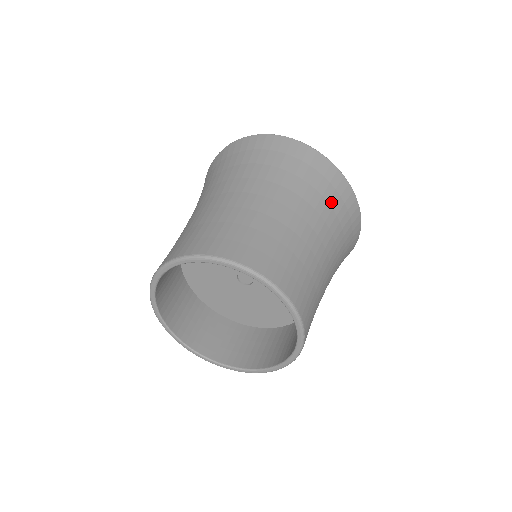
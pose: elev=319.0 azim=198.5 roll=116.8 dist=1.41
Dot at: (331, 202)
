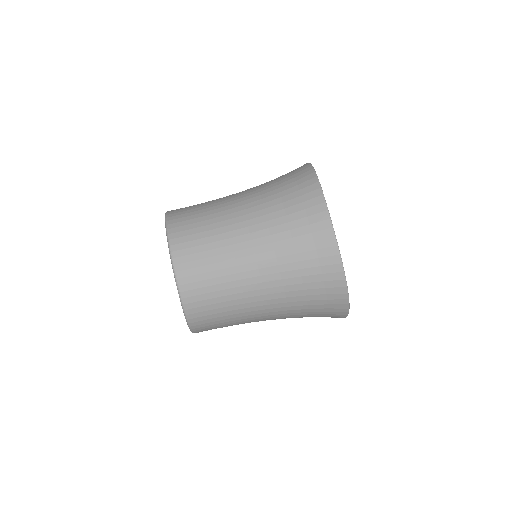
Dot at: (289, 210)
